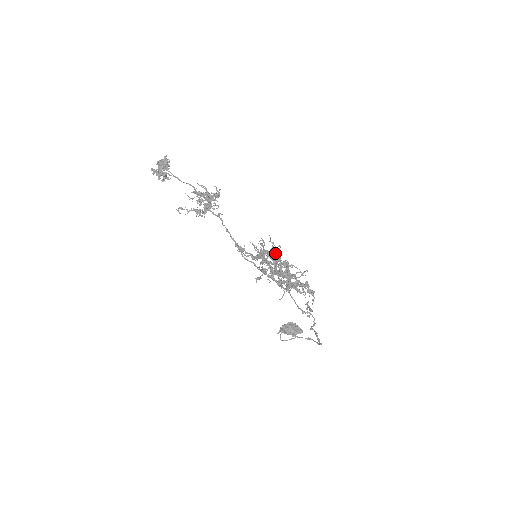
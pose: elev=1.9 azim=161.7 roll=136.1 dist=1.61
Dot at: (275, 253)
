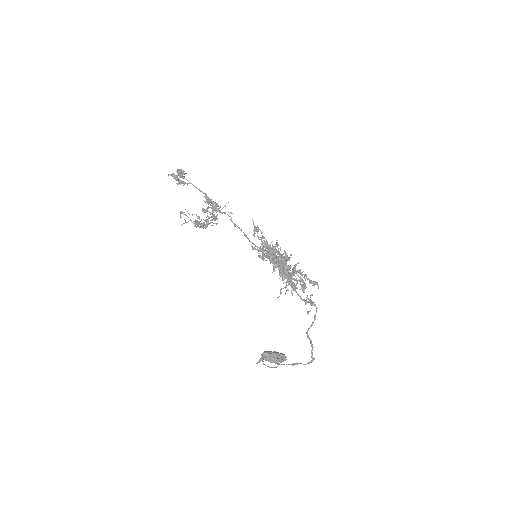
Dot at: occluded
